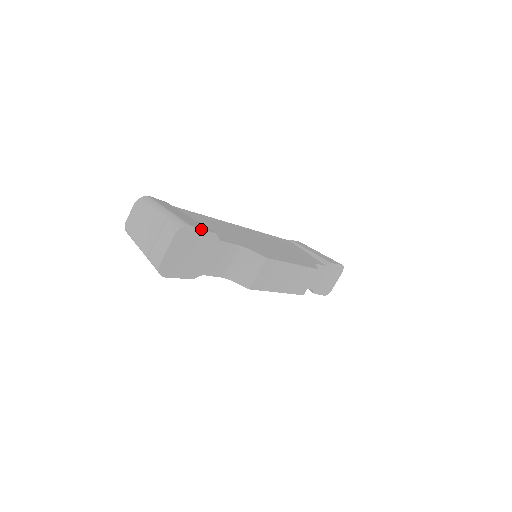
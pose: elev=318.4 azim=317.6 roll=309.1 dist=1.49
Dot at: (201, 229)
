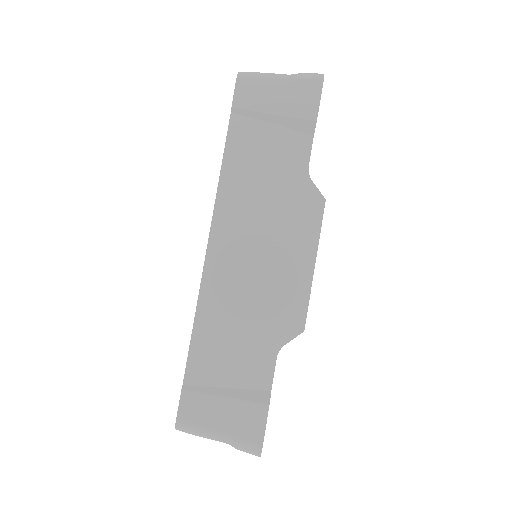
Dot at: occluded
